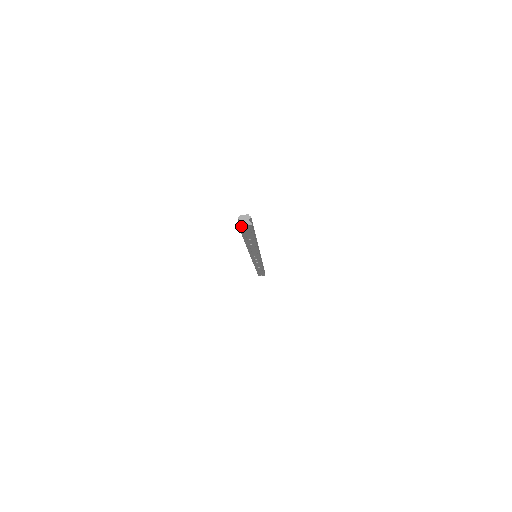
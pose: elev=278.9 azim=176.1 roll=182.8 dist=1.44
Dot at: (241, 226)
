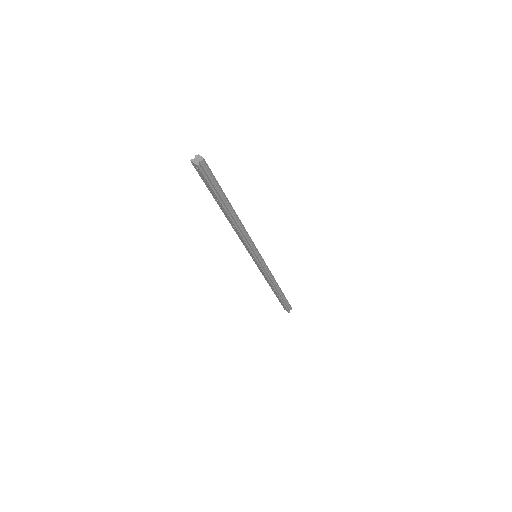
Dot at: (193, 162)
